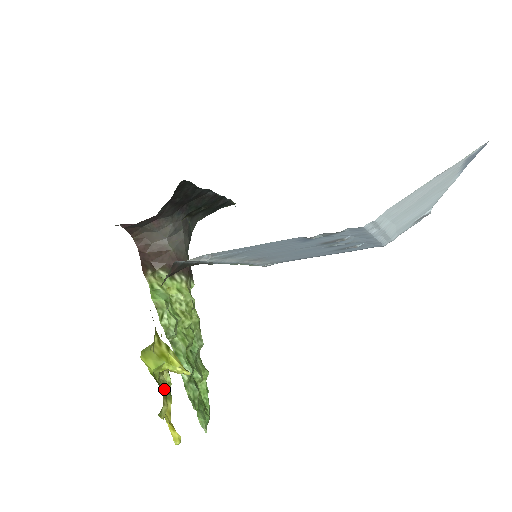
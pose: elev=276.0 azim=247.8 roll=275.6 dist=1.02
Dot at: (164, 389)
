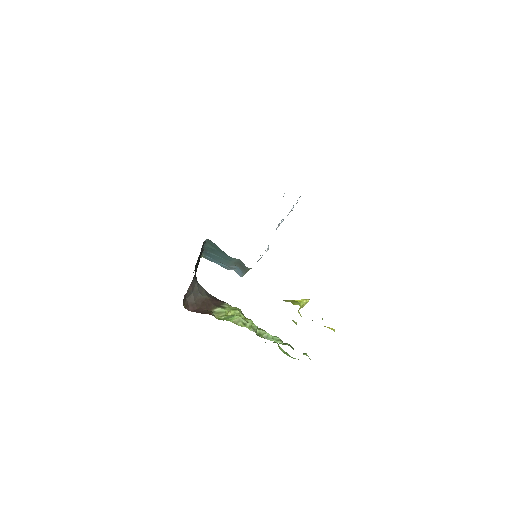
Dot at: occluded
